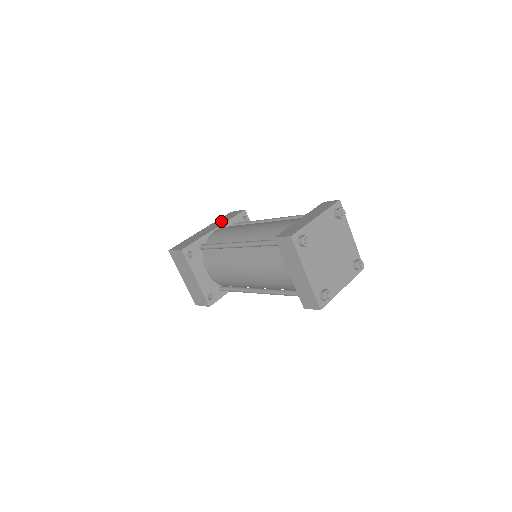
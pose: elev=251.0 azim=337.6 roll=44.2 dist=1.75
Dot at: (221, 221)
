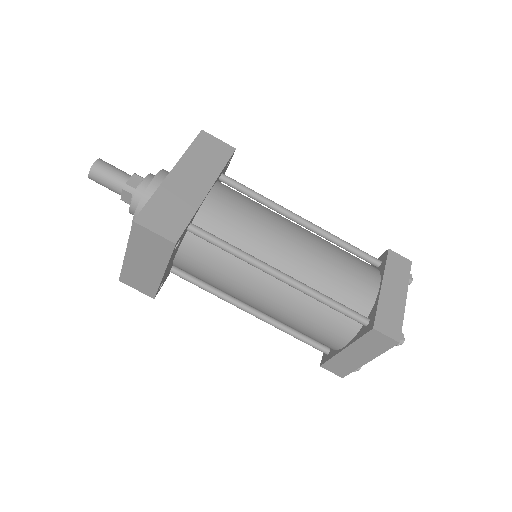
Dot at: (205, 164)
